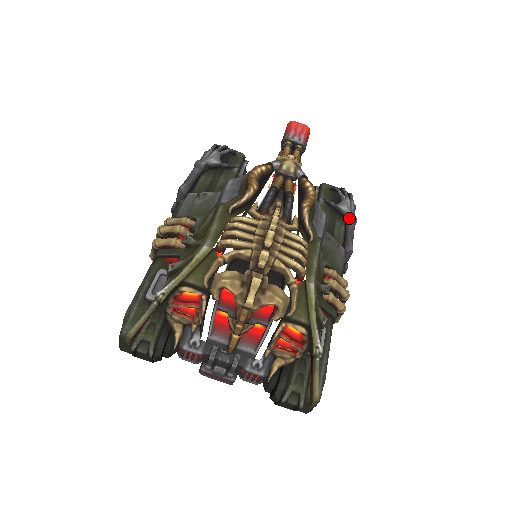
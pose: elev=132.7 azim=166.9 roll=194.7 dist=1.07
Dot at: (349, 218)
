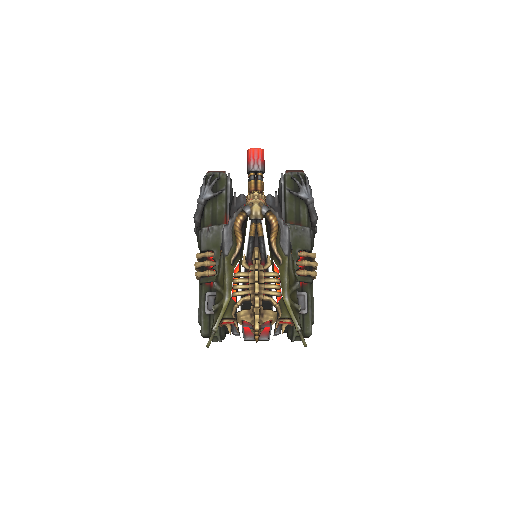
Dot at: (308, 202)
